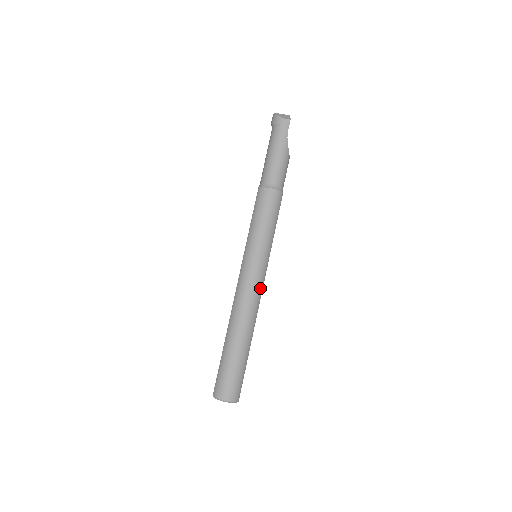
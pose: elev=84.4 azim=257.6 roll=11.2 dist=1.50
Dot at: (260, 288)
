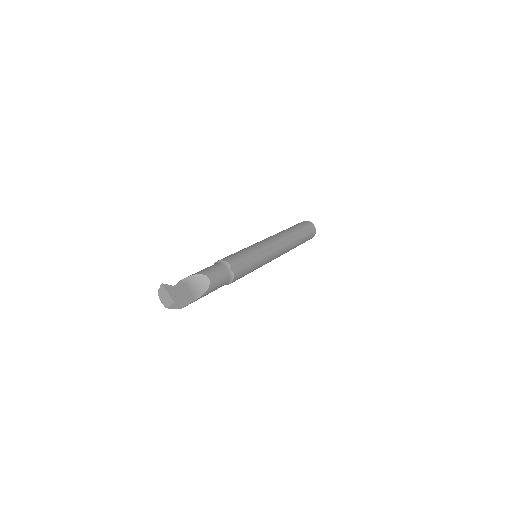
Dot at: (279, 253)
